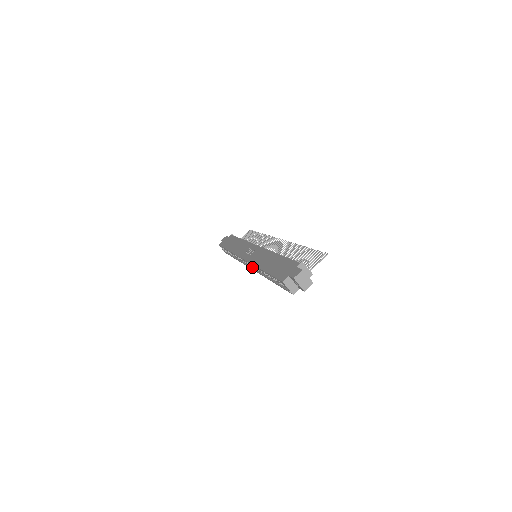
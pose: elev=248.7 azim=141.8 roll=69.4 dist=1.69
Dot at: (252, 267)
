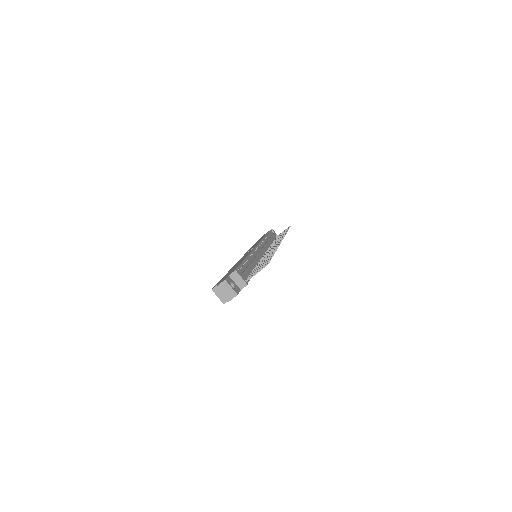
Dot at: occluded
